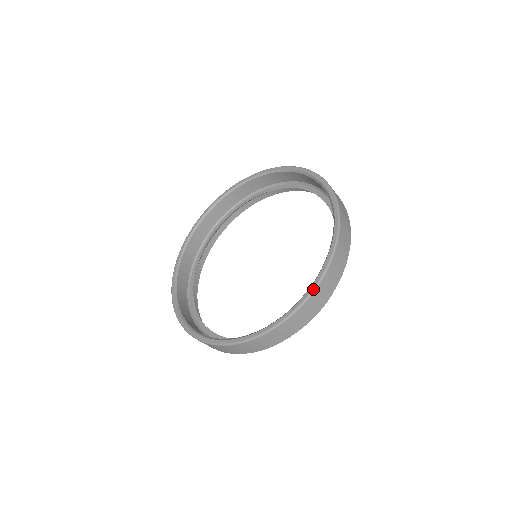
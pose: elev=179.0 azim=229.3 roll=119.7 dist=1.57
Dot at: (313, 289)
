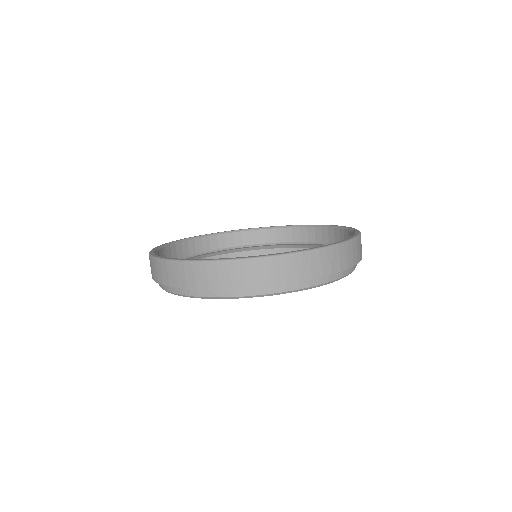
Dot at: (352, 238)
